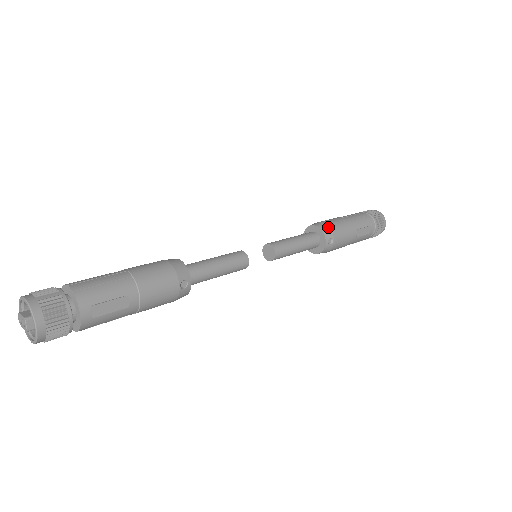
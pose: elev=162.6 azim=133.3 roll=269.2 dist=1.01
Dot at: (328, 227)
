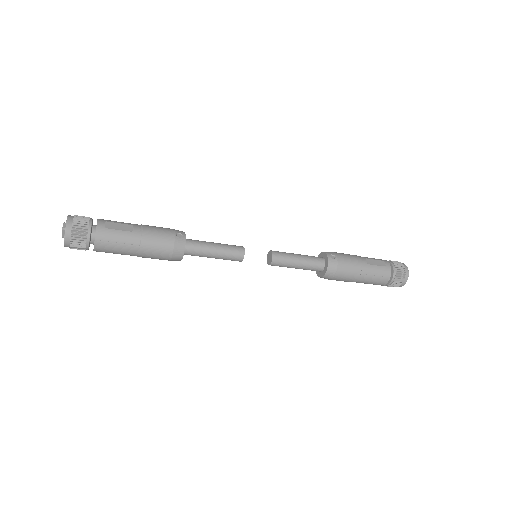
Dot at: (330, 252)
